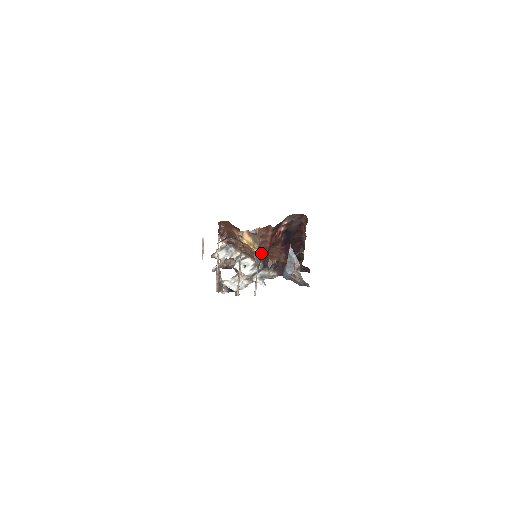
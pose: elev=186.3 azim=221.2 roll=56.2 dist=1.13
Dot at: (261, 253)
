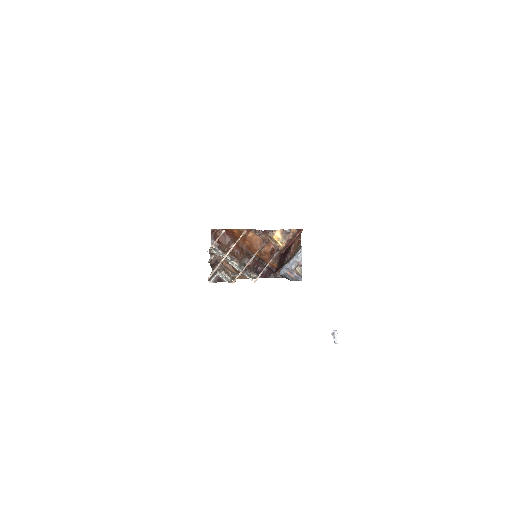
Dot at: (284, 248)
